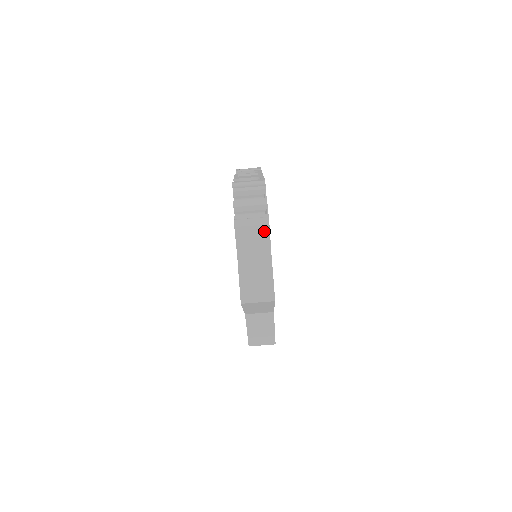
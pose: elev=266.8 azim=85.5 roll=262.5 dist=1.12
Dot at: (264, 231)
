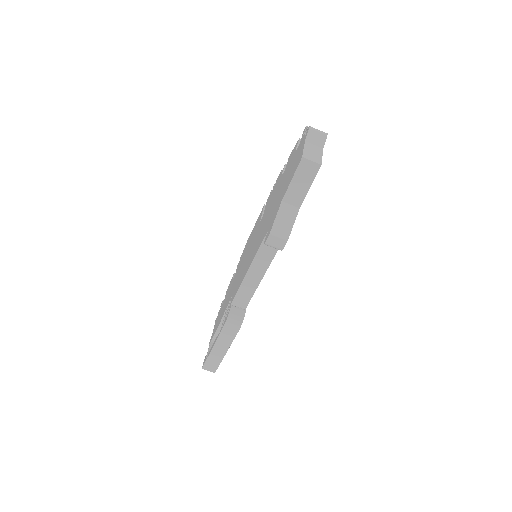
Dot at: (323, 137)
